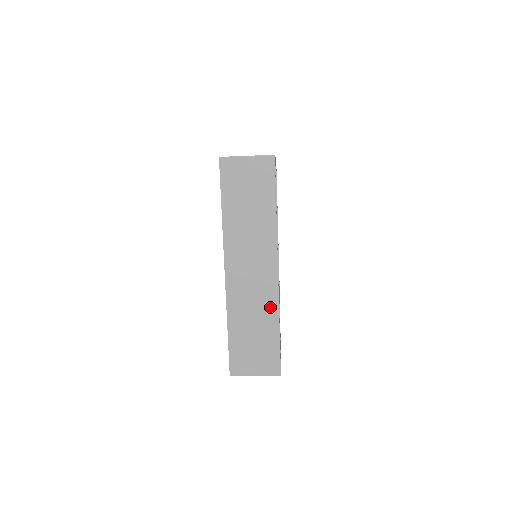
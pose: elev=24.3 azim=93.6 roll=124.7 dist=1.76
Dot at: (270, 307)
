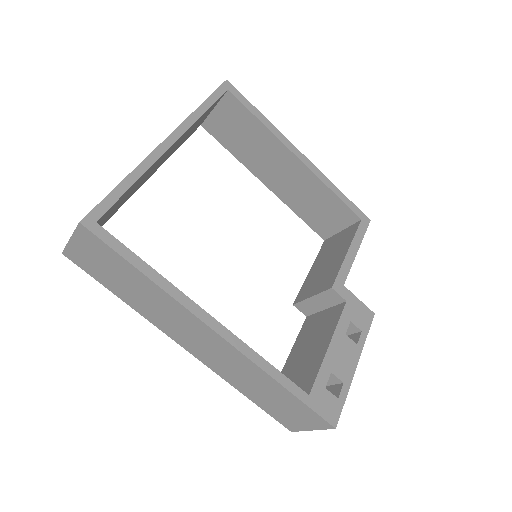
Dot at: (253, 370)
